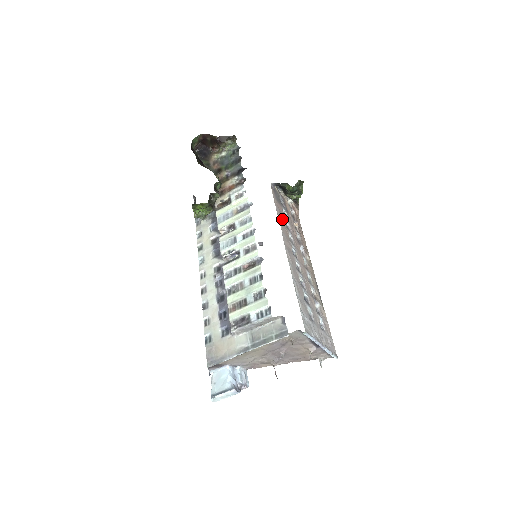
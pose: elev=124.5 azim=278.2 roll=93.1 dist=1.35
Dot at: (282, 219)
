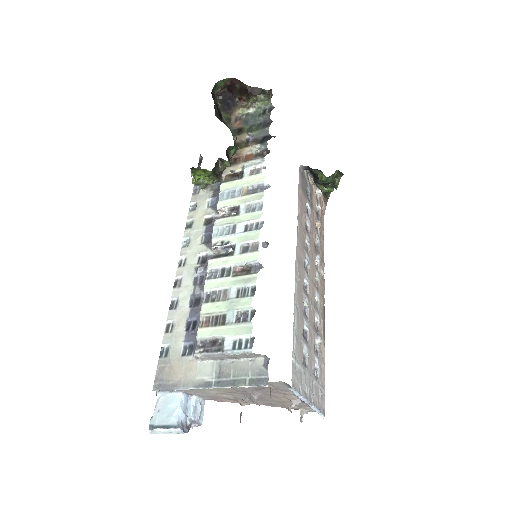
Dot at: (302, 216)
